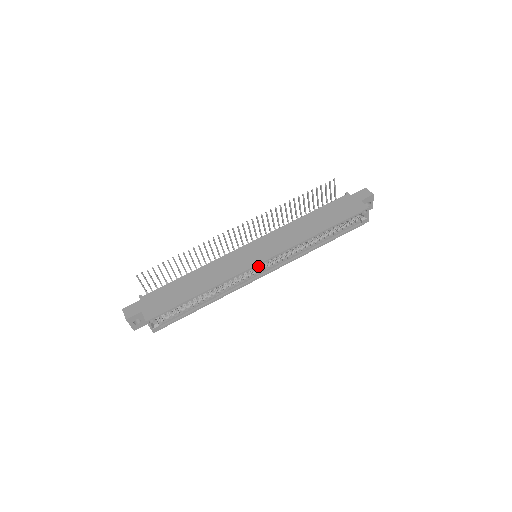
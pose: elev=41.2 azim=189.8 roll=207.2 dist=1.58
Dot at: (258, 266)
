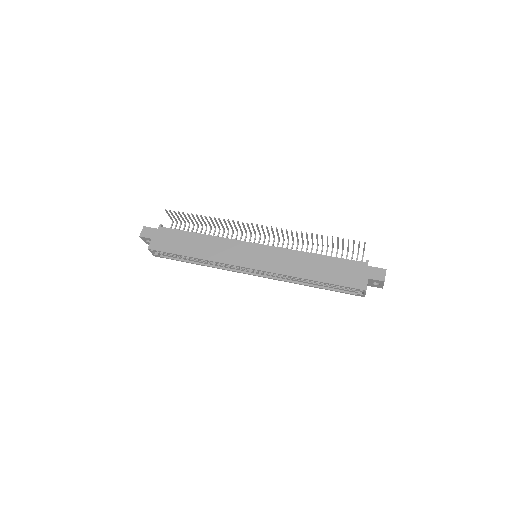
Dot at: occluded
